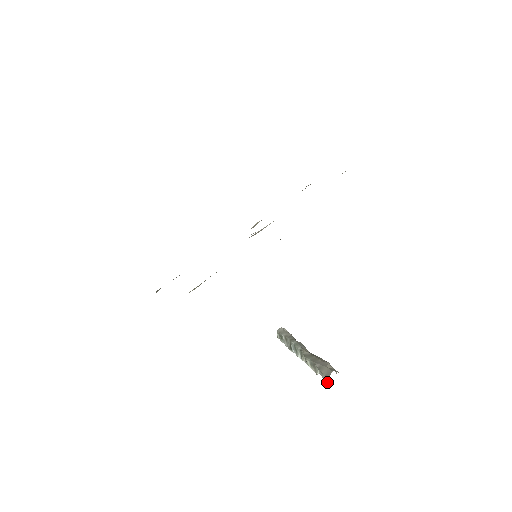
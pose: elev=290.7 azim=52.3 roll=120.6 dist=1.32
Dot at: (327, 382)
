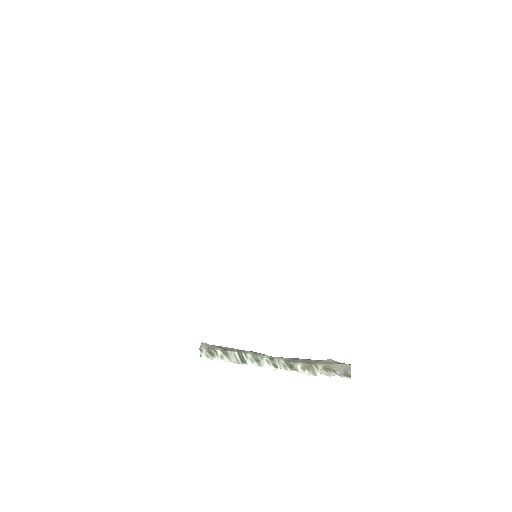
Dot at: occluded
